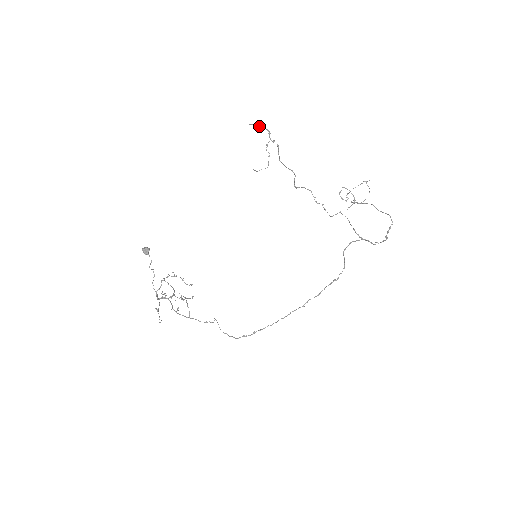
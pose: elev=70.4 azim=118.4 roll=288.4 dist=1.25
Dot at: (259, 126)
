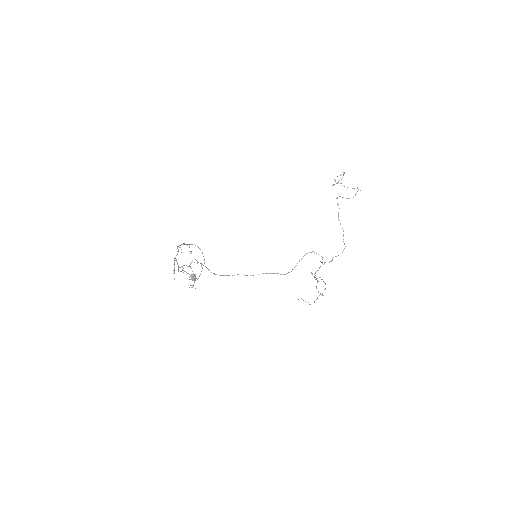
Dot at: (324, 282)
